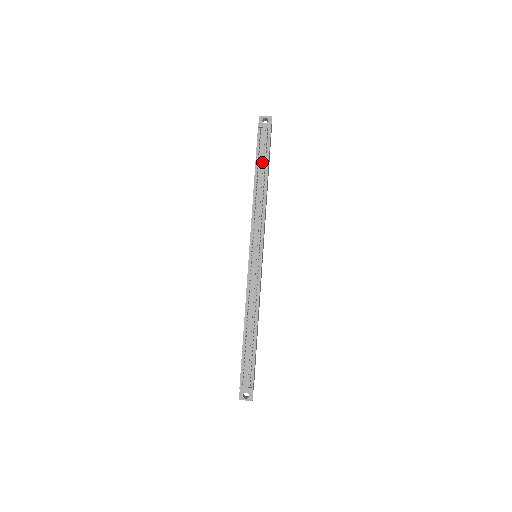
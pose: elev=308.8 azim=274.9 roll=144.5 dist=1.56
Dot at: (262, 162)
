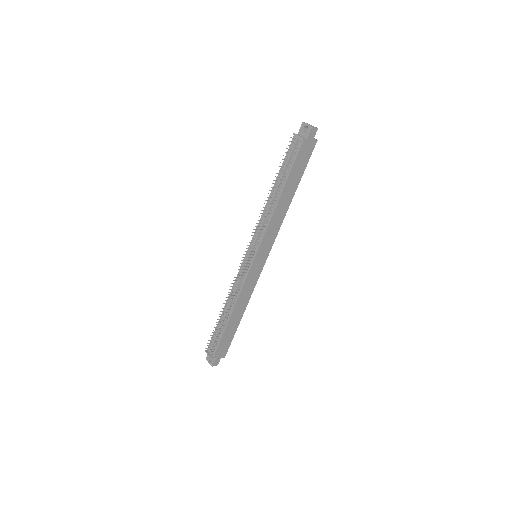
Dot at: (283, 172)
